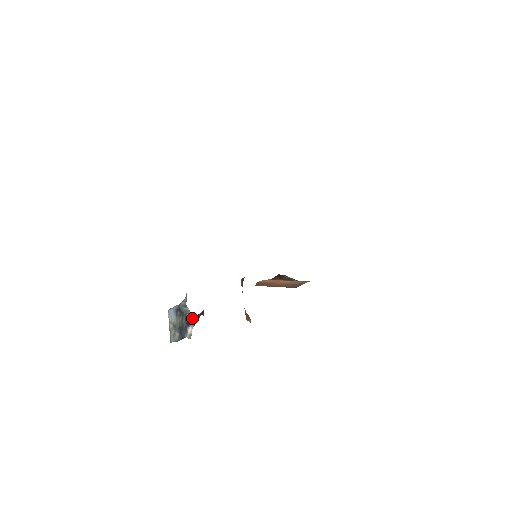
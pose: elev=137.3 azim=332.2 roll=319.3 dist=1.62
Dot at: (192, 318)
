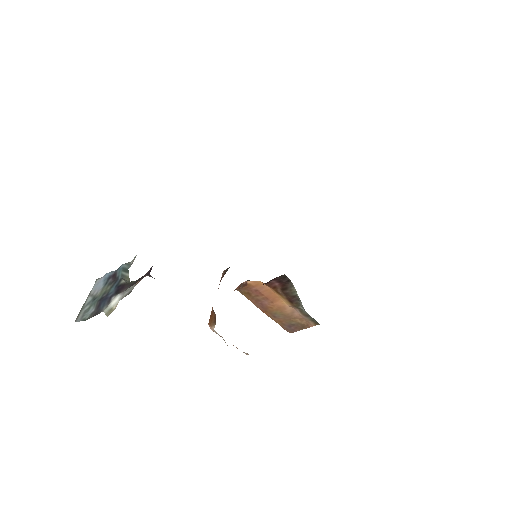
Dot at: (128, 283)
